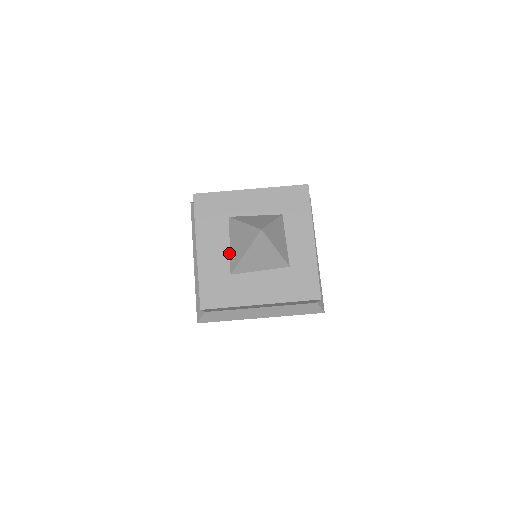
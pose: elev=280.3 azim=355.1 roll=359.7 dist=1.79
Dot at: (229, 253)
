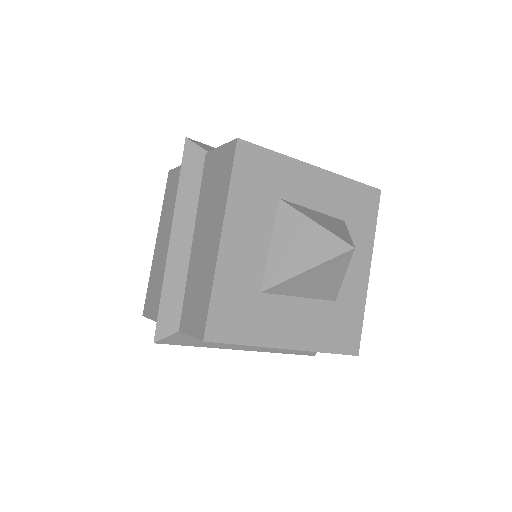
Dot at: (266, 257)
